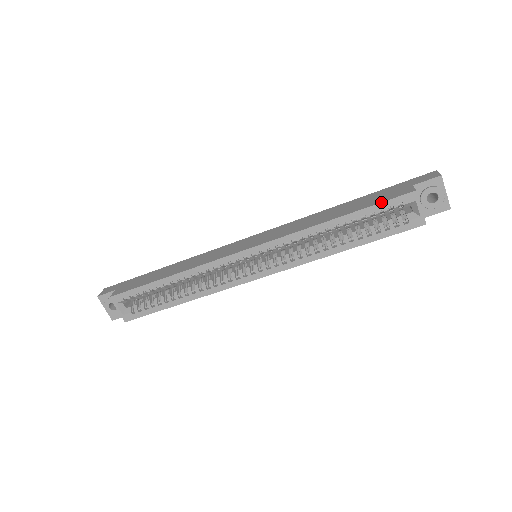
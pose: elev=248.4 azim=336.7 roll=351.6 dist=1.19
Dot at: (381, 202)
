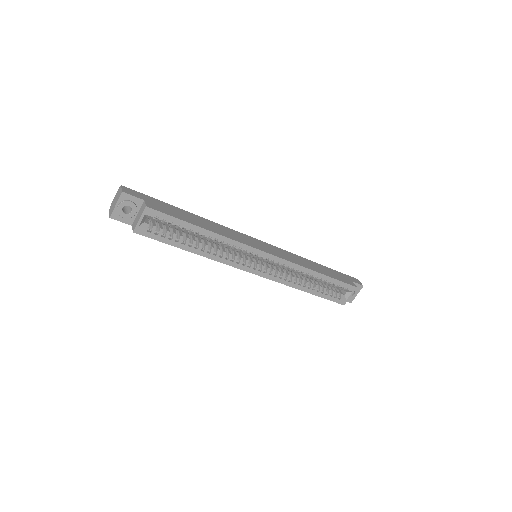
Dot at: (342, 281)
